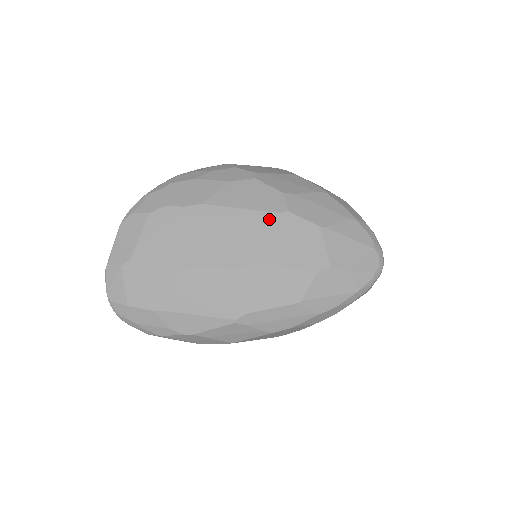
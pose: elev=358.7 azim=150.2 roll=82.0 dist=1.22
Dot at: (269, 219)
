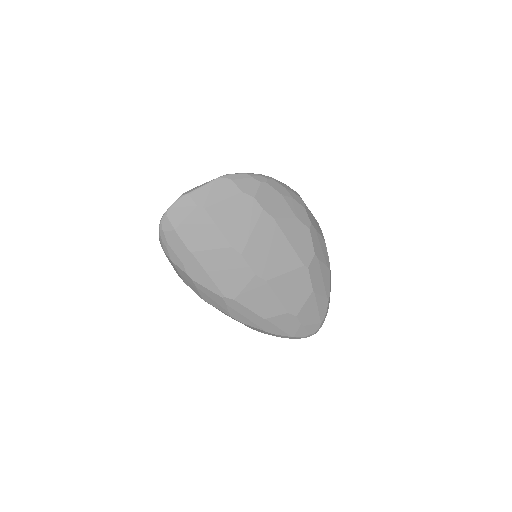
Dot at: (296, 263)
